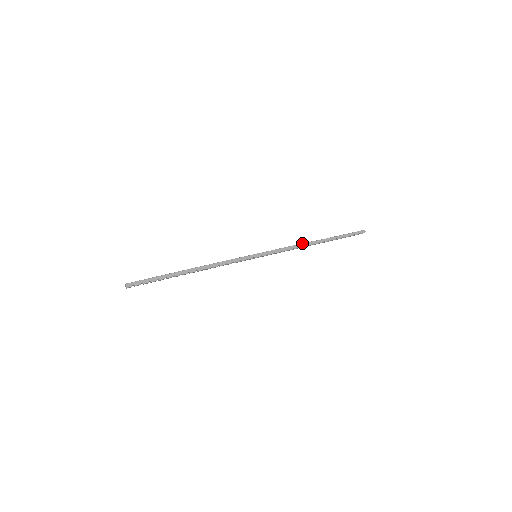
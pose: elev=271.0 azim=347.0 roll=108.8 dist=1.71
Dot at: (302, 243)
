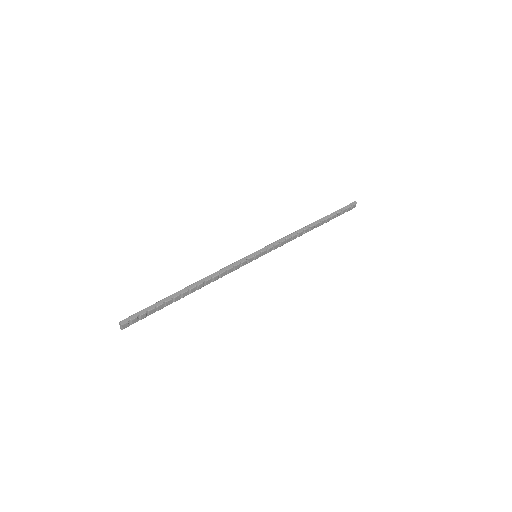
Dot at: occluded
